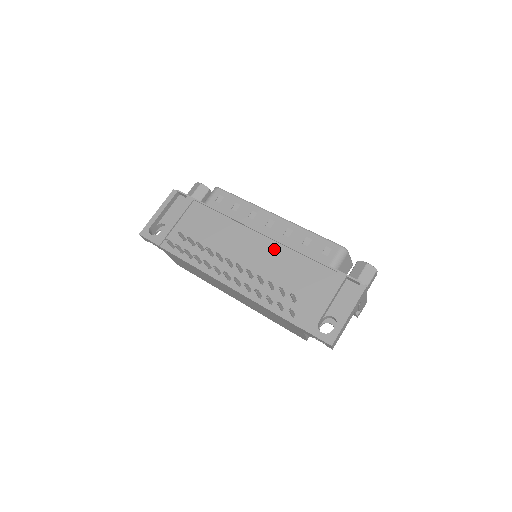
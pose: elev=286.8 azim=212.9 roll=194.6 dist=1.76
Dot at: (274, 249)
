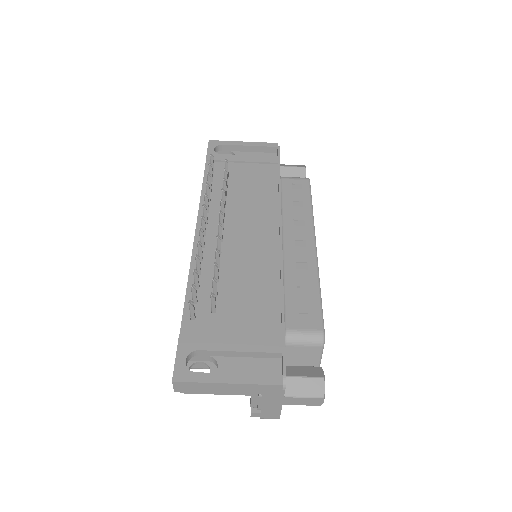
Dot at: (269, 259)
